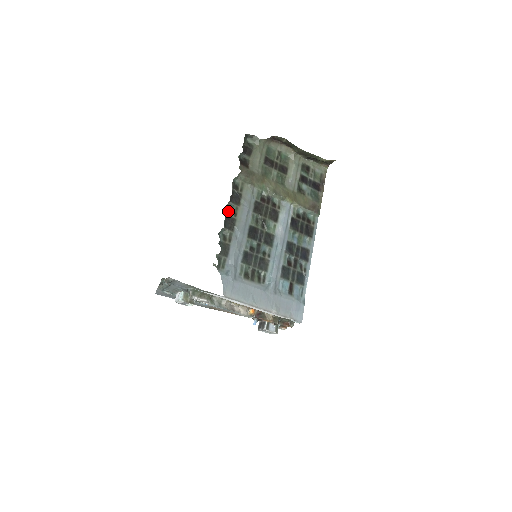
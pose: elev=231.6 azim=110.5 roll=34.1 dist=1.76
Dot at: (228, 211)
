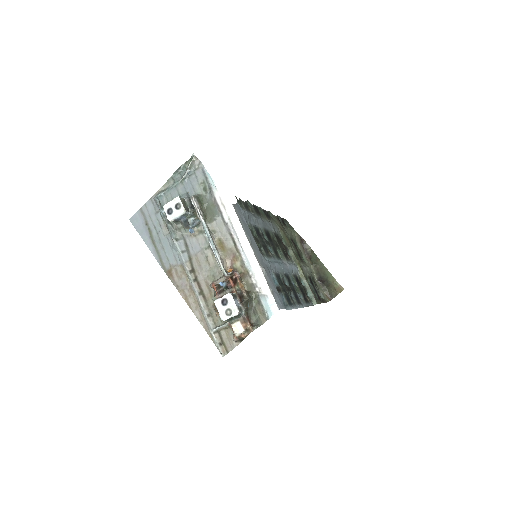
Dot at: (259, 208)
